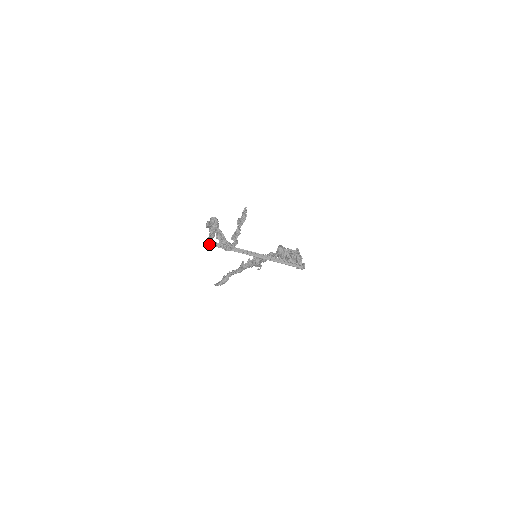
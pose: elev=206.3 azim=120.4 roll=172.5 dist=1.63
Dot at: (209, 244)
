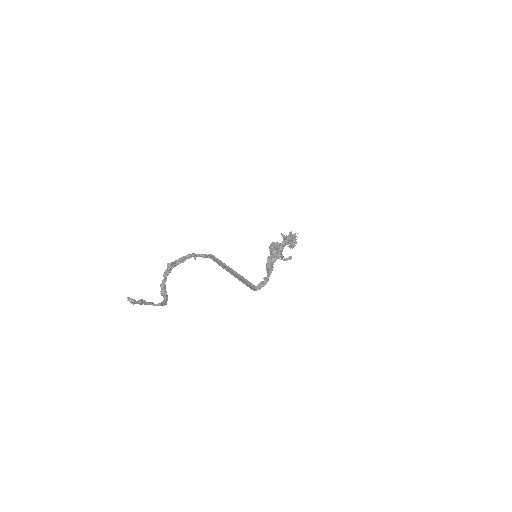
Dot at: (211, 257)
